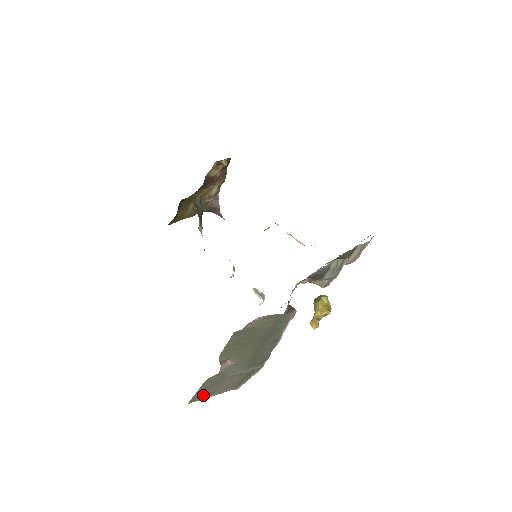
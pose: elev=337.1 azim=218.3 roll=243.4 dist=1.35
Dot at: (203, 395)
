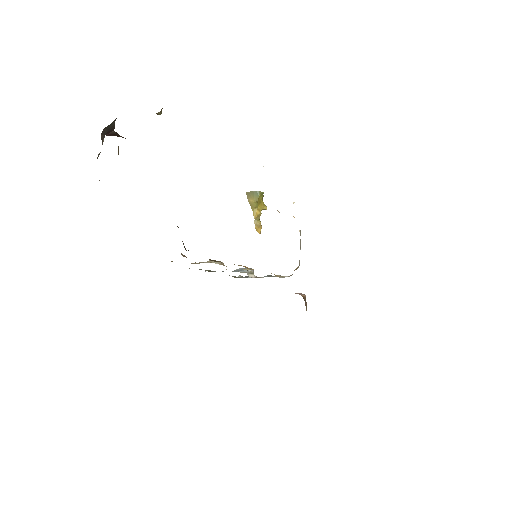
Dot at: occluded
